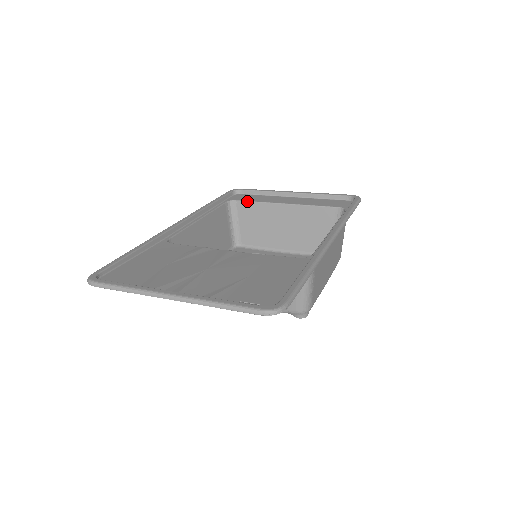
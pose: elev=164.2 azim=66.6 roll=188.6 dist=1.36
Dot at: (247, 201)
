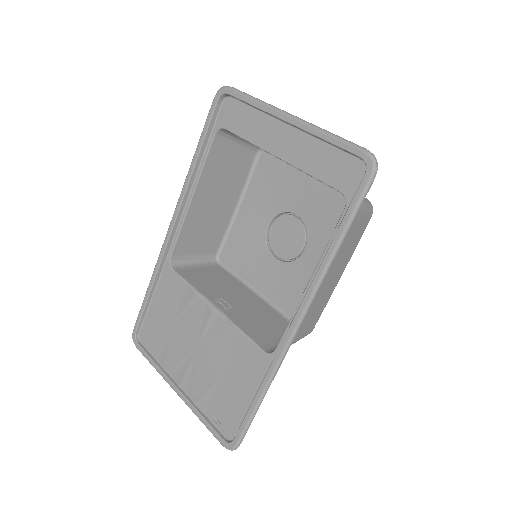
Dot at: (236, 135)
